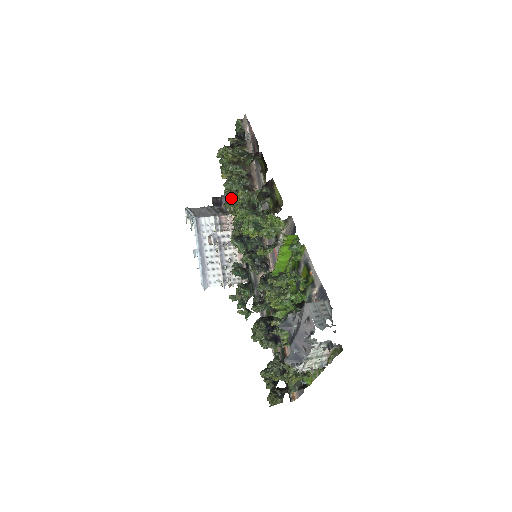
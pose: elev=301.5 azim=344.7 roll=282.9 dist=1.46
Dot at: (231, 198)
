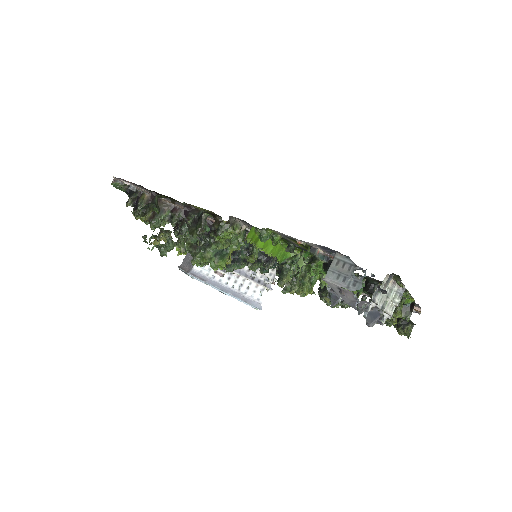
Dot at: occluded
